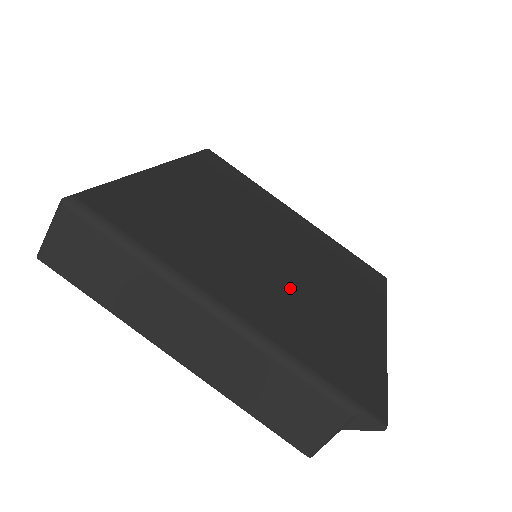
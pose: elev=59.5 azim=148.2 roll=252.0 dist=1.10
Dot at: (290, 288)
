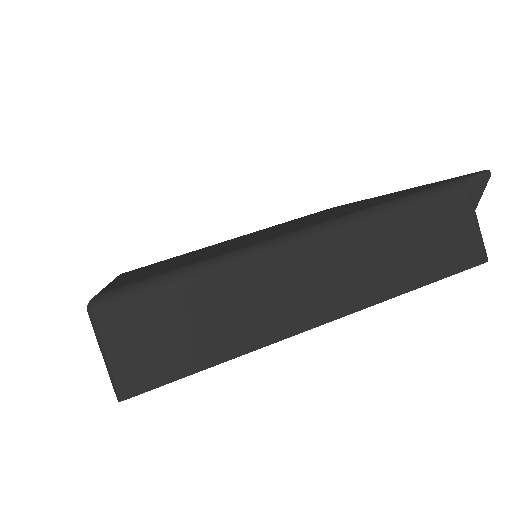
Dot at: occluded
